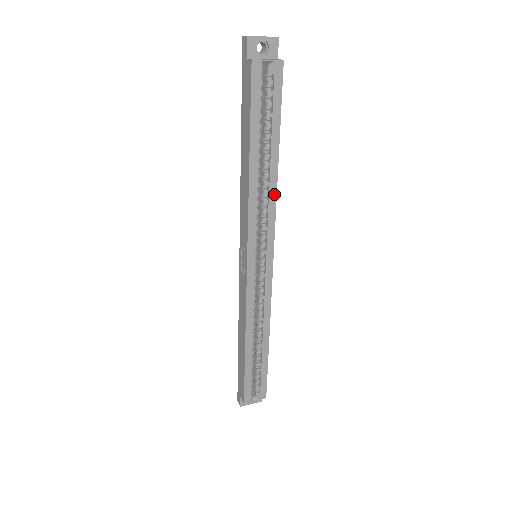
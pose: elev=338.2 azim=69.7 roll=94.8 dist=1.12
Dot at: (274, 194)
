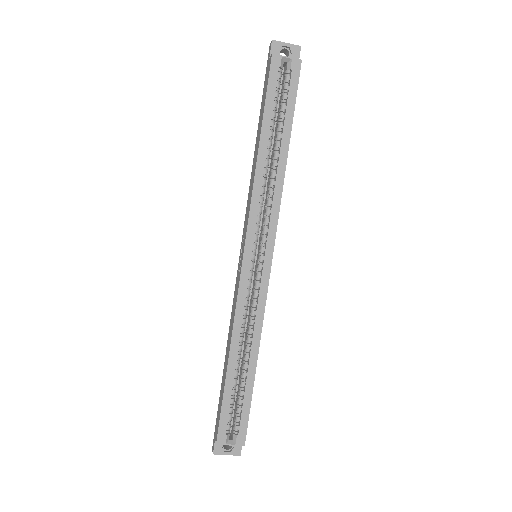
Dot at: (280, 185)
